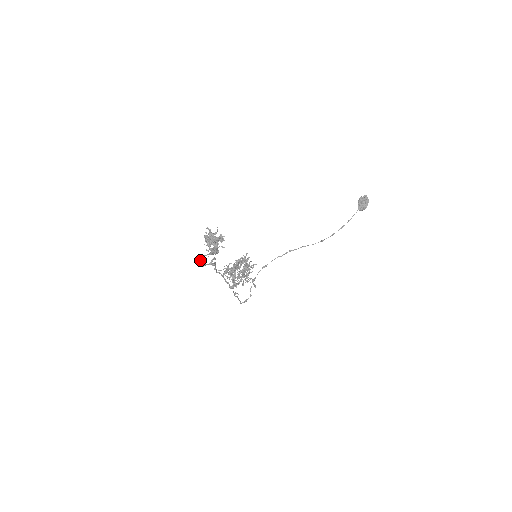
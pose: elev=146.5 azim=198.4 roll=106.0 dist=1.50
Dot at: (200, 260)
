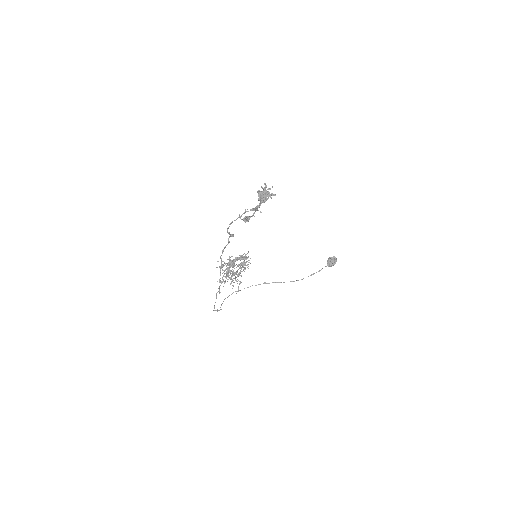
Dot at: (235, 220)
